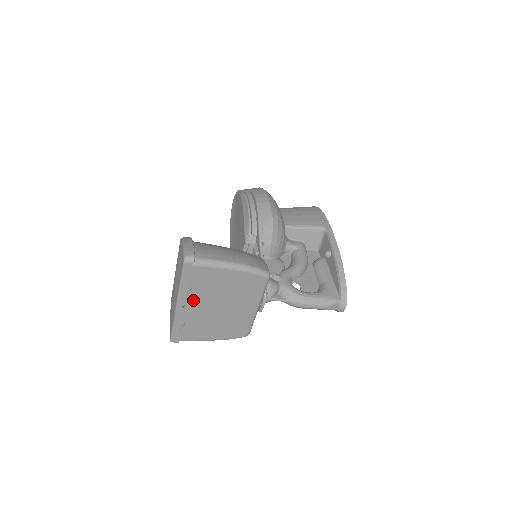
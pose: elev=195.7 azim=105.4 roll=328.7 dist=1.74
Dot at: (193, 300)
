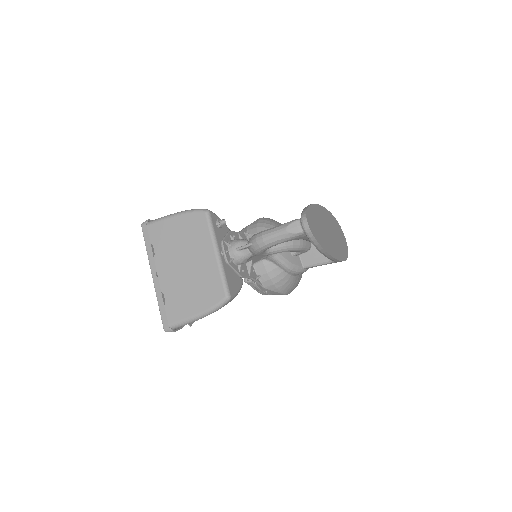
Dot at: (161, 264)
